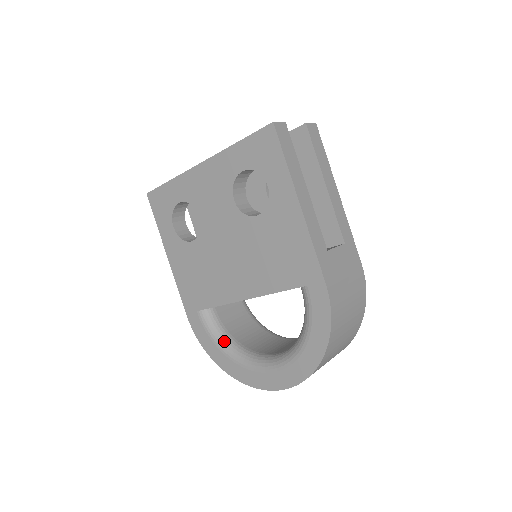
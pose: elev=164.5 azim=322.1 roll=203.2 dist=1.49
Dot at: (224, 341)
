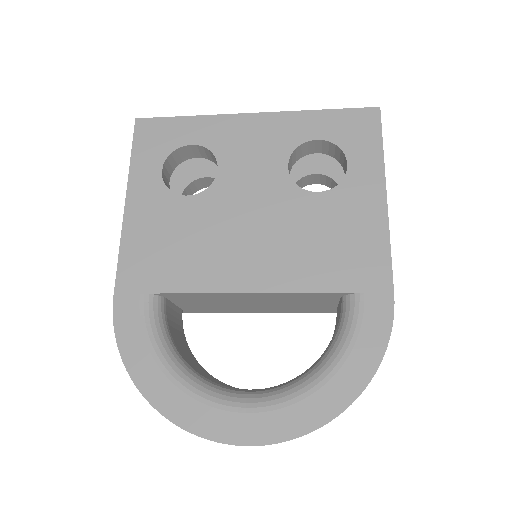
Dot at: (169, 351)
